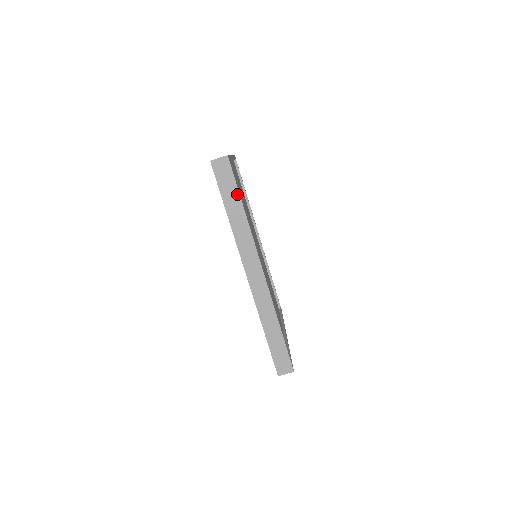
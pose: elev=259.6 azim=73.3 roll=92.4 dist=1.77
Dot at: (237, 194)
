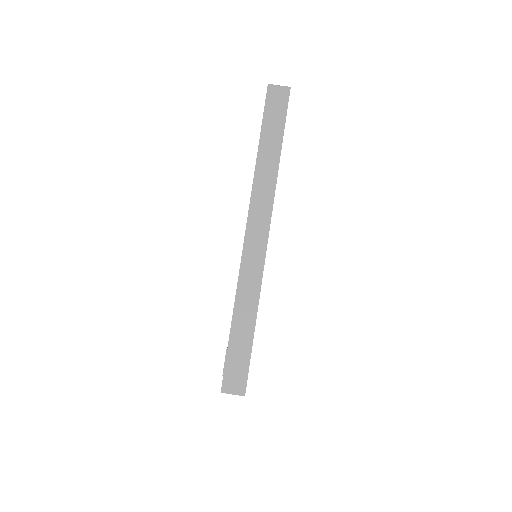
Dot at: (281, 133)
